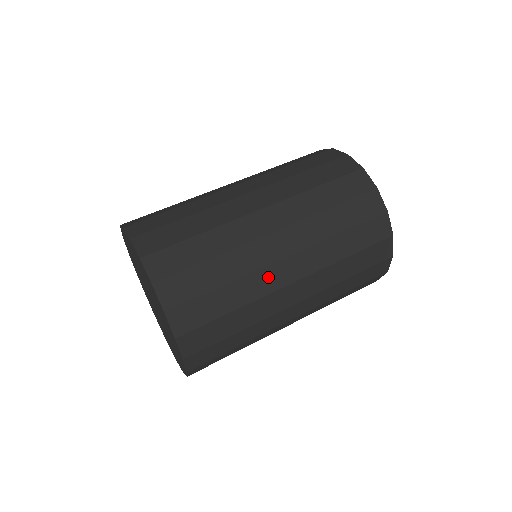
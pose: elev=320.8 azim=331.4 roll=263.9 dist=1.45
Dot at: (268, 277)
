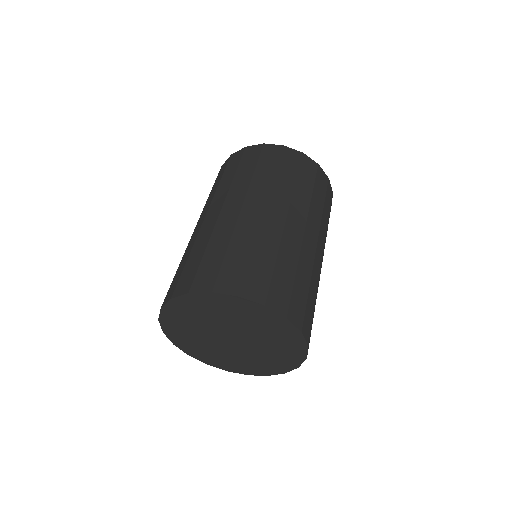
Dot at: (317, 264)
